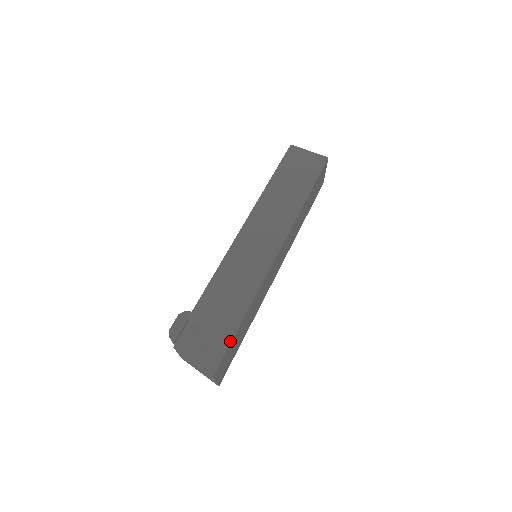
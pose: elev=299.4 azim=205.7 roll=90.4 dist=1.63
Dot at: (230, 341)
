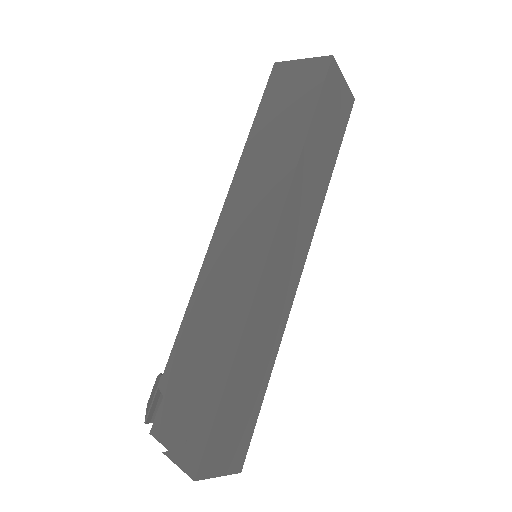
Dot at: (213, 416)
